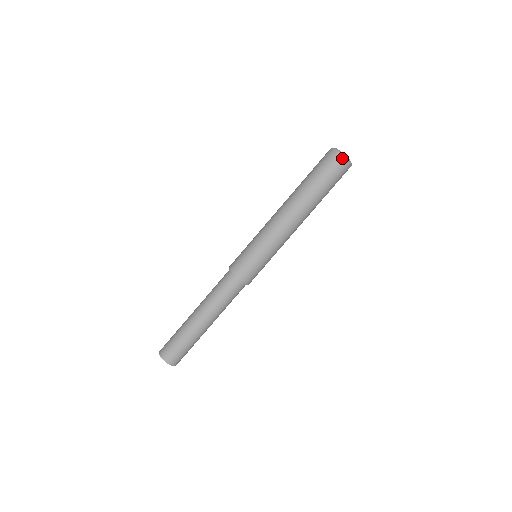
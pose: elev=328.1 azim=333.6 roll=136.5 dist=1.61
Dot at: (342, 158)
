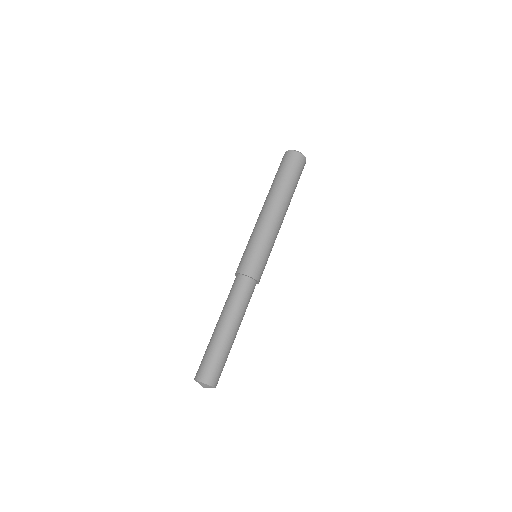
Dot at: (290, 152)
